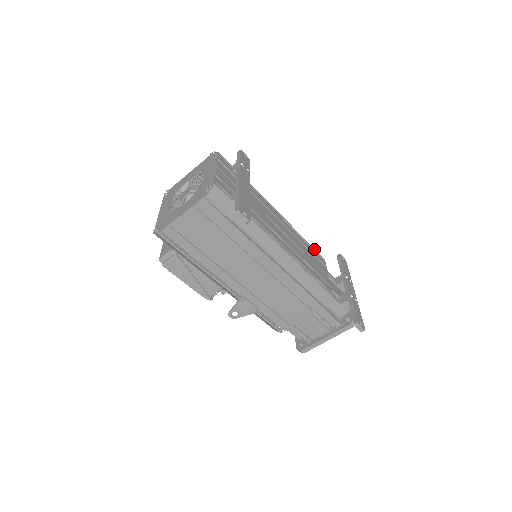
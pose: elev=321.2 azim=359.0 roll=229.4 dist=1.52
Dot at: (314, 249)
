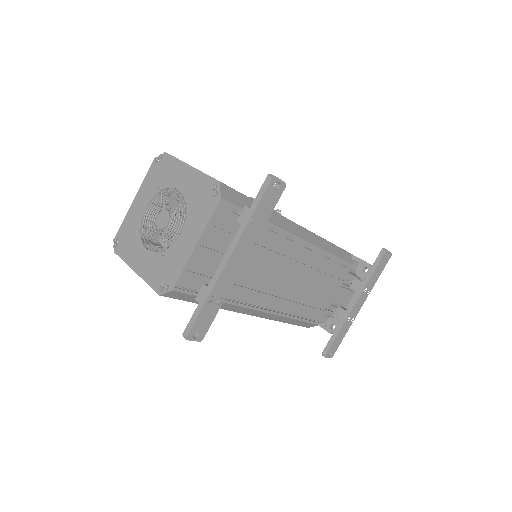
Dot at: (341, 261)
